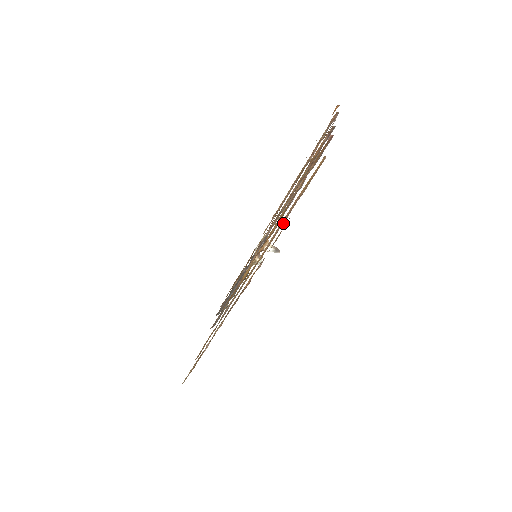
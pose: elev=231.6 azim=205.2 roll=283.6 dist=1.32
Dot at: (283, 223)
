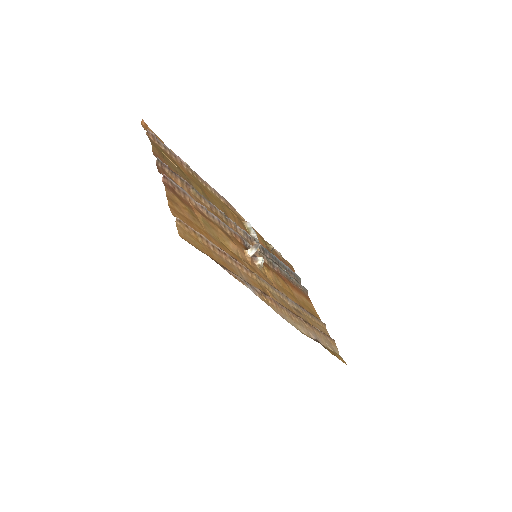
Dot at: (228, 256)
